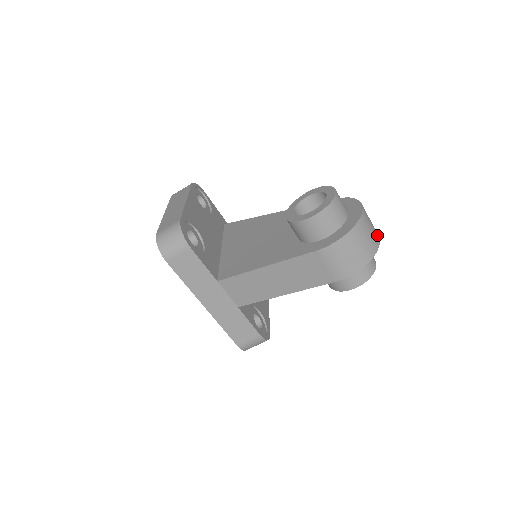
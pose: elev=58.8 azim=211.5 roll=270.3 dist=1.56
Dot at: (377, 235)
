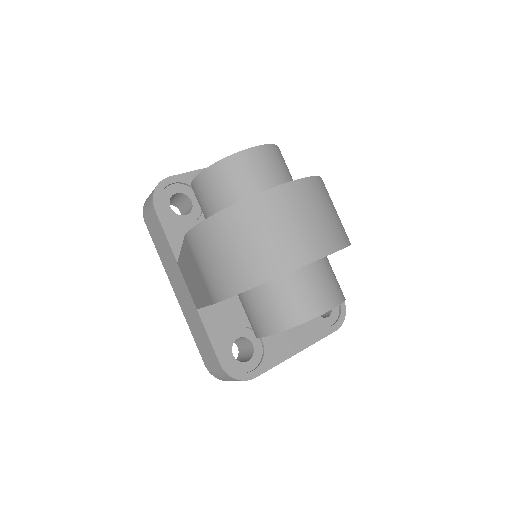
Dot at: (309, 250)
